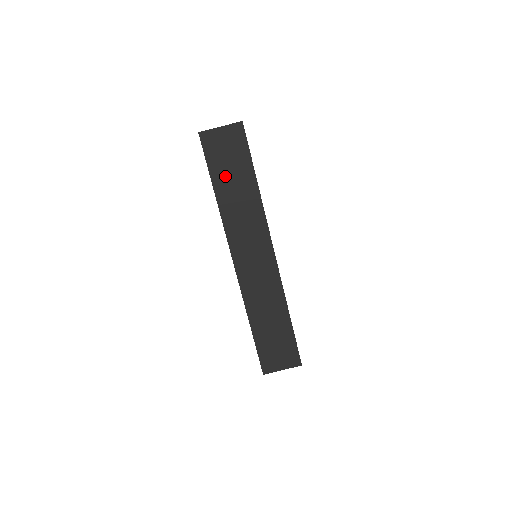
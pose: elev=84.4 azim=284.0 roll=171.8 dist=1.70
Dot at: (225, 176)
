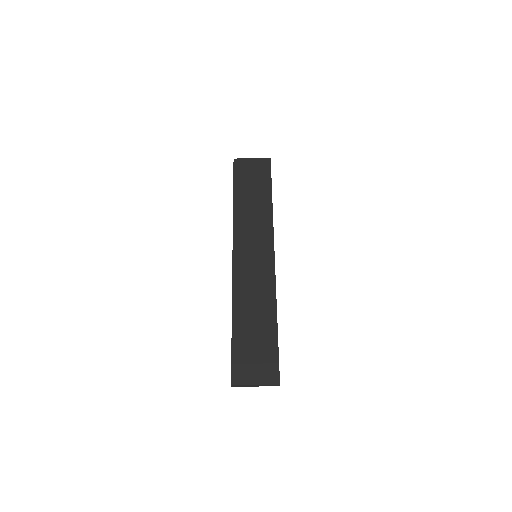
Dot at: (246, 190)
